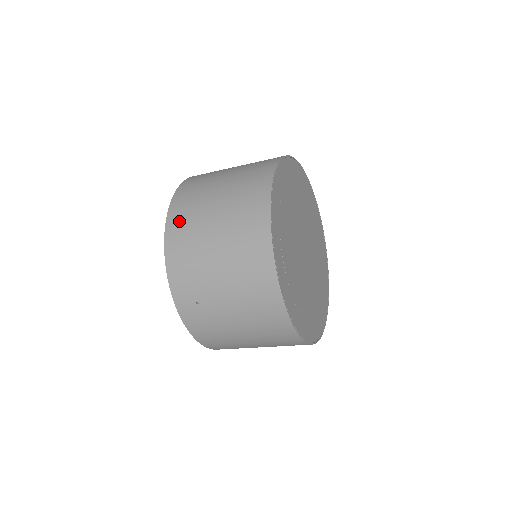
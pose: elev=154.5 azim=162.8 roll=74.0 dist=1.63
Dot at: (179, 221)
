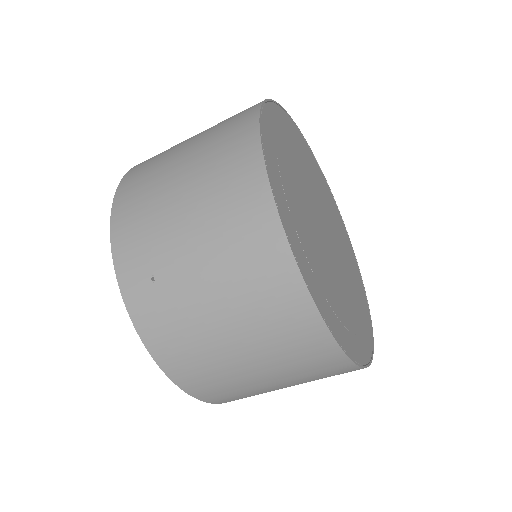
Dot at: (136, 175)
